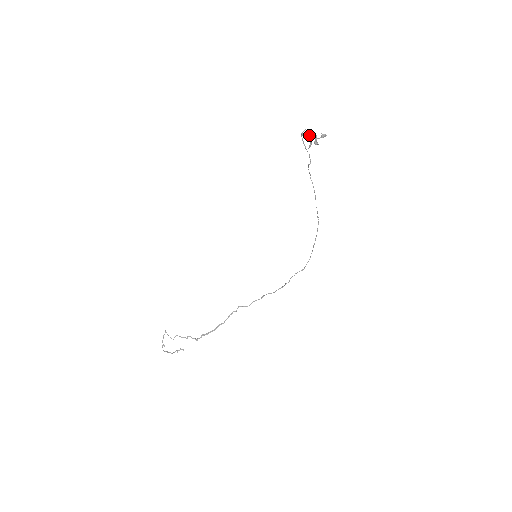
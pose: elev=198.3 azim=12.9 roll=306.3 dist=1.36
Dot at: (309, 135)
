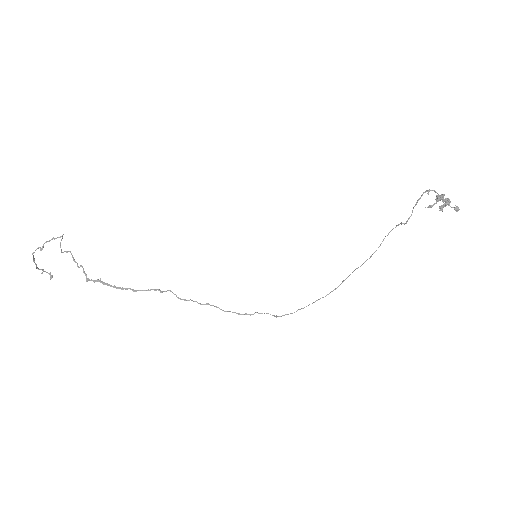
Dot at: (443, 196)
